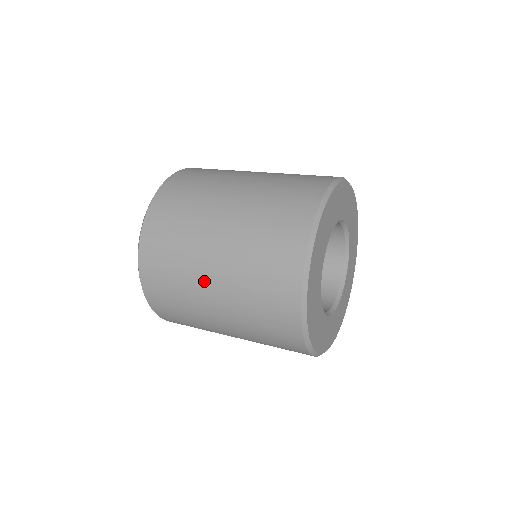
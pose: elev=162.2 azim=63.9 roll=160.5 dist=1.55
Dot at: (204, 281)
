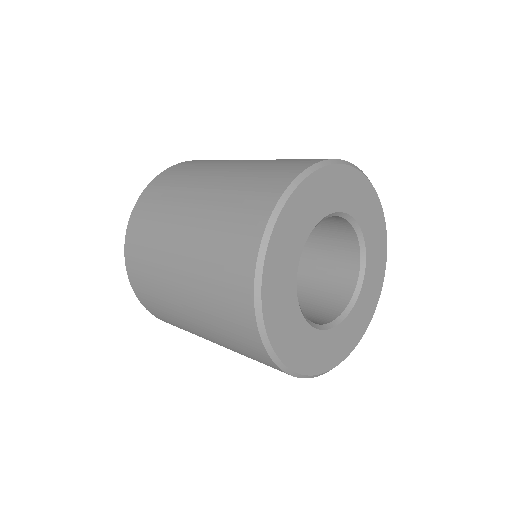
Dot at: occluded
